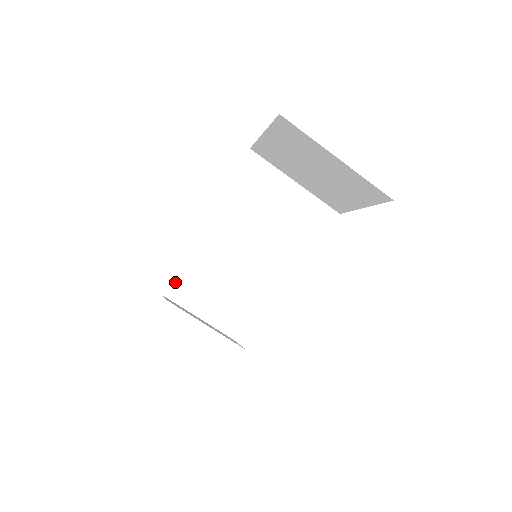
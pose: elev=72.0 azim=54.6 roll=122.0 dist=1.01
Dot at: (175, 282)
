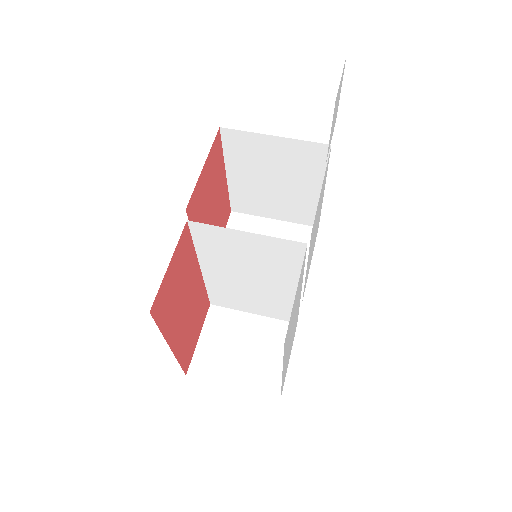
Dot at: occluded
